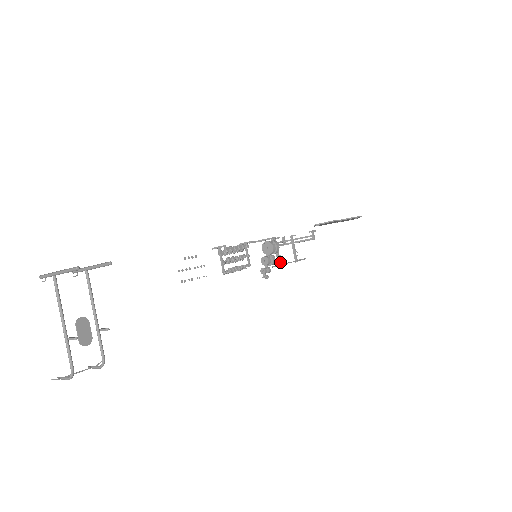
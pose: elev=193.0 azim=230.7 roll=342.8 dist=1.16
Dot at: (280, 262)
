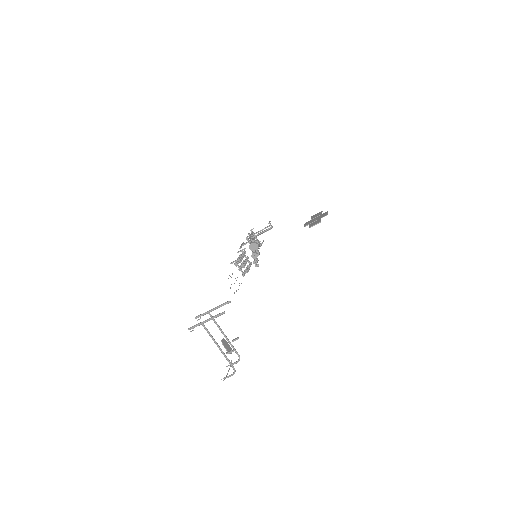
Dot at: occluded
